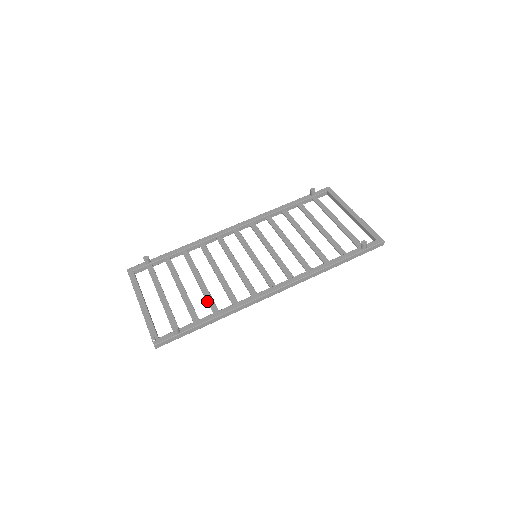
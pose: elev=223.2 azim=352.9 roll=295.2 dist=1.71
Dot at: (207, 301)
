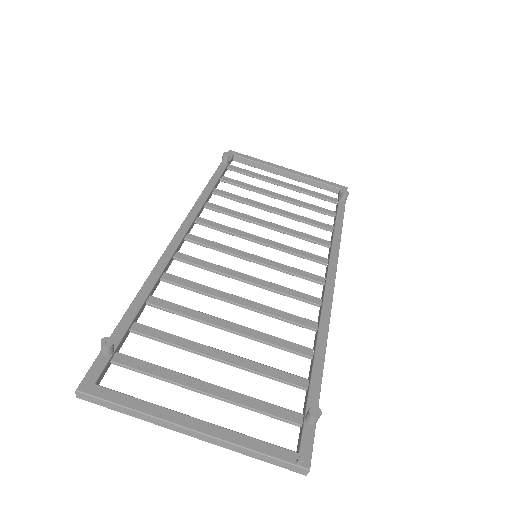
Dot at: (282, 347)
